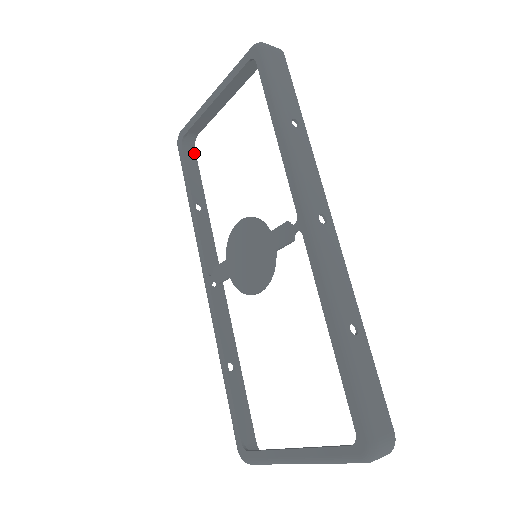
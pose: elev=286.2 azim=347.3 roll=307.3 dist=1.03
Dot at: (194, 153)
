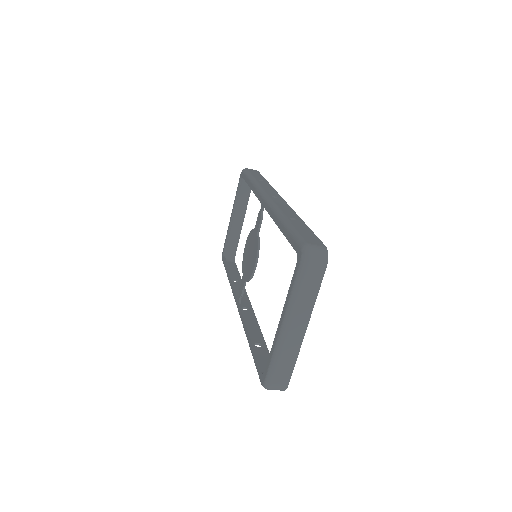
Dot at: (235, 264)
